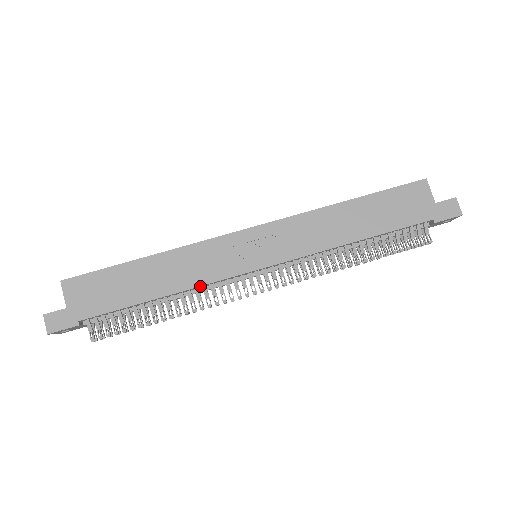
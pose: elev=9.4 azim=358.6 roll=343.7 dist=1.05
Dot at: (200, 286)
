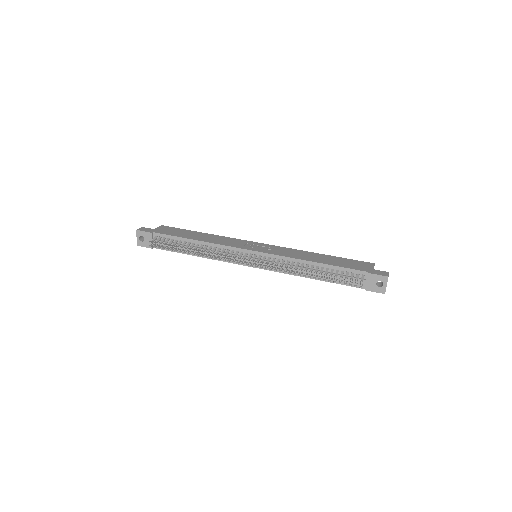
Dot at: (218, 245)
